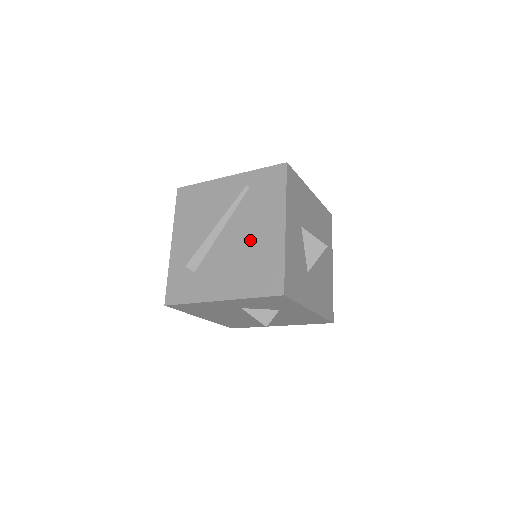
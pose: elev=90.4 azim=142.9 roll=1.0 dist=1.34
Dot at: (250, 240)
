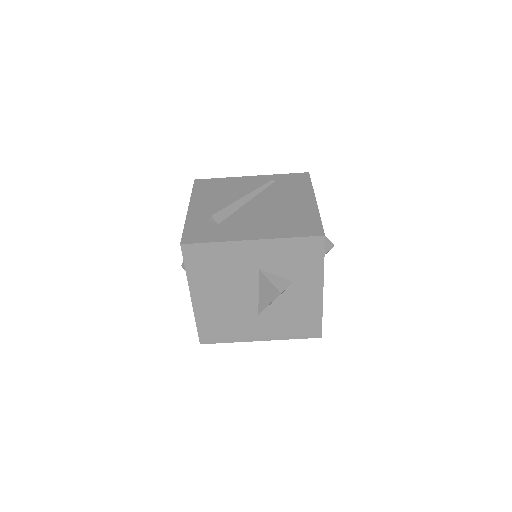
Dot at: (281, 207)
